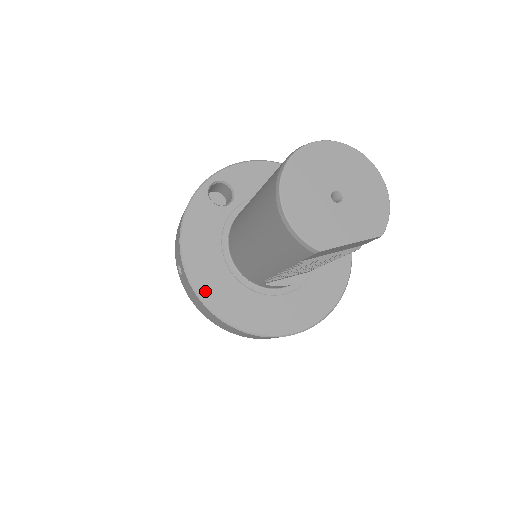
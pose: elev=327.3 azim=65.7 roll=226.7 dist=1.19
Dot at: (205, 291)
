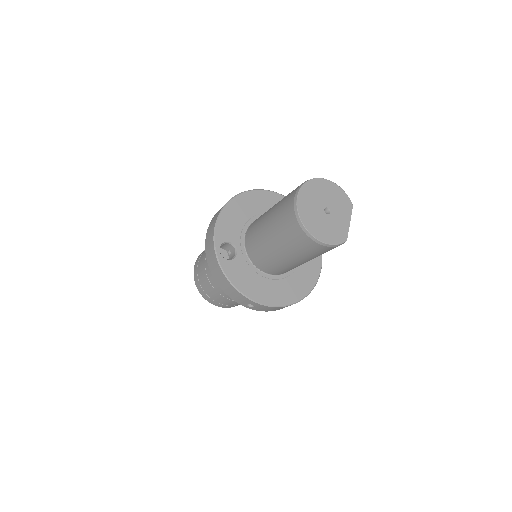
Dot at: (277, 301)
